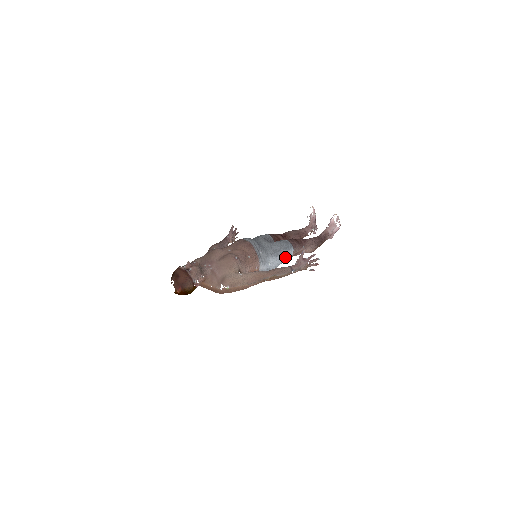
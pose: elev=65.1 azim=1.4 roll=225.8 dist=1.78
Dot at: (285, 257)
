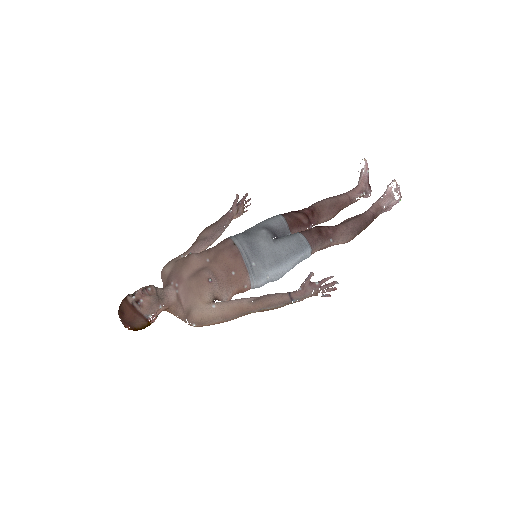
Dot at: (296, 262)
